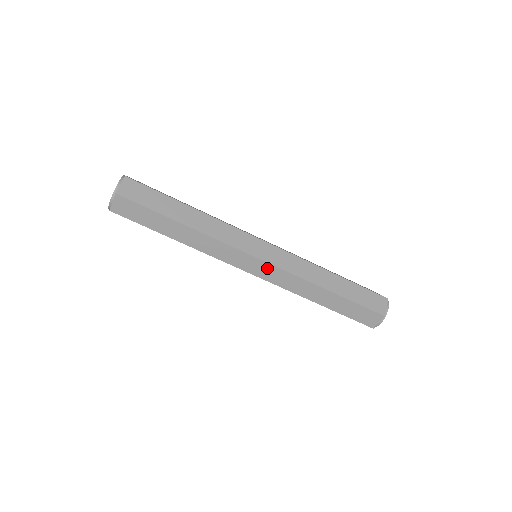
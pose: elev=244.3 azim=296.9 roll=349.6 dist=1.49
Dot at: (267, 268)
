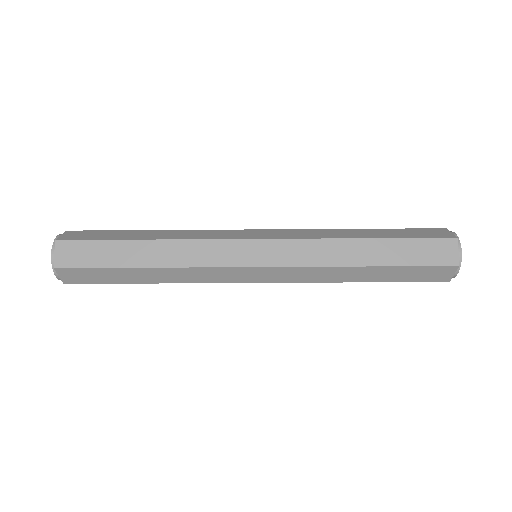
Dot at: (272, 272)
